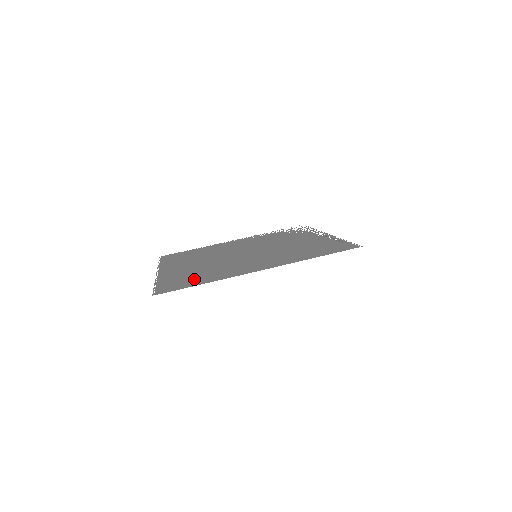
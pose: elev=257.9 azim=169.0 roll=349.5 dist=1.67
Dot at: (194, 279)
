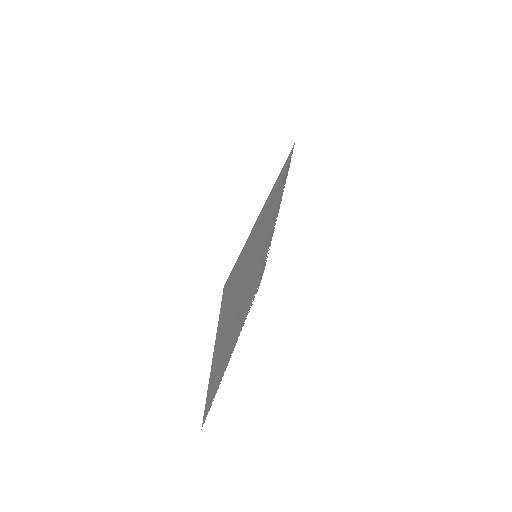
Dot at: (236, 276)
